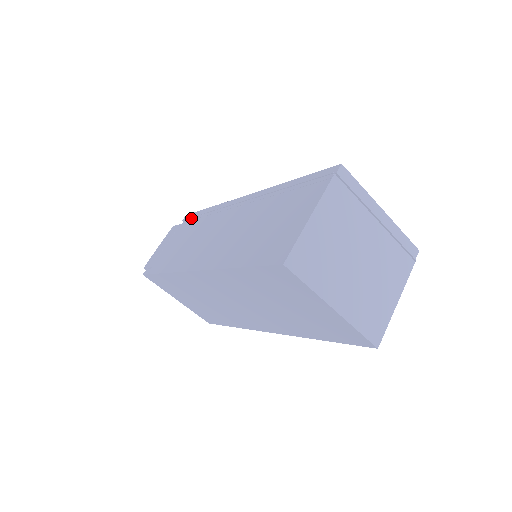
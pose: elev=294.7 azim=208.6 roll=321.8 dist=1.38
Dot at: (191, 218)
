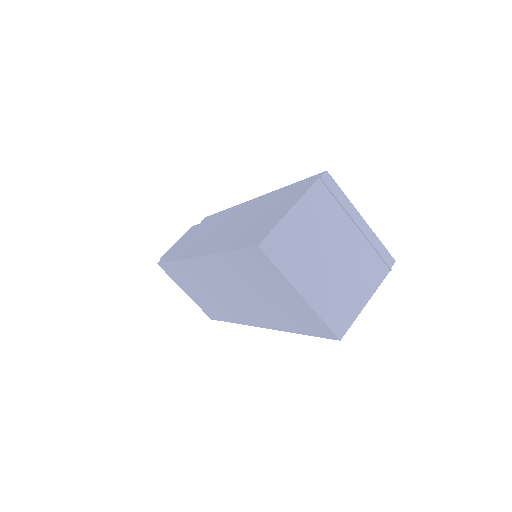
Dot at: (207, 219)
